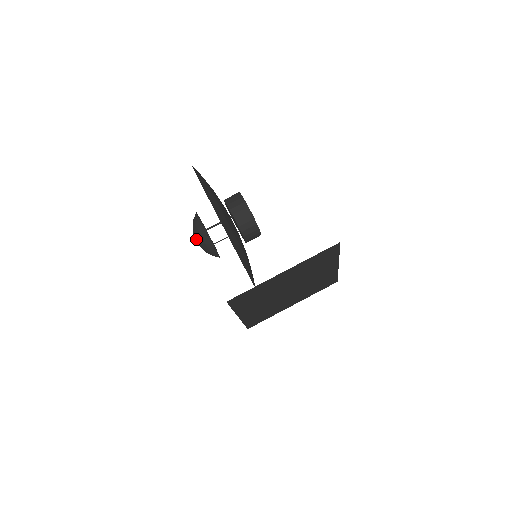
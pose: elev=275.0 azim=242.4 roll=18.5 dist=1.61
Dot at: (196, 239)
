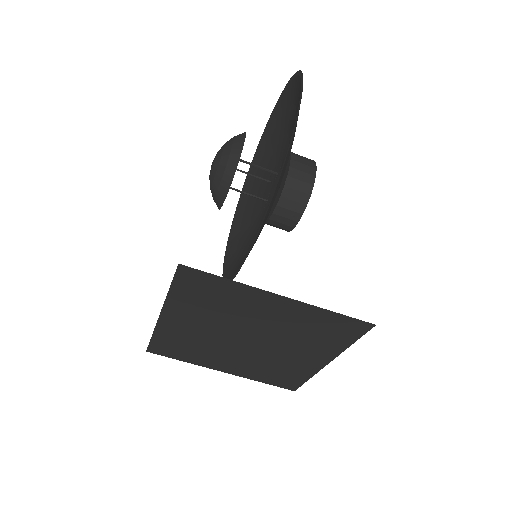
Dot at: (217, 157)
